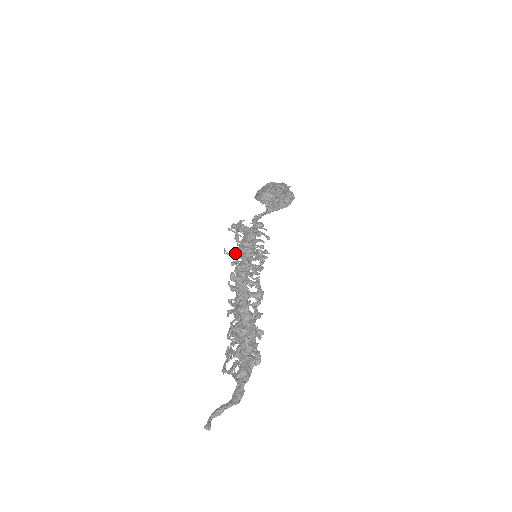
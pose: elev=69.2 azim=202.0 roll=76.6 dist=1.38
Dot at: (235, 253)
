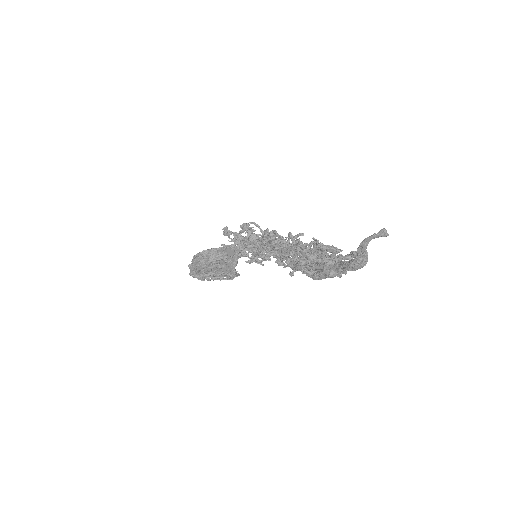
Dot at: occluded
